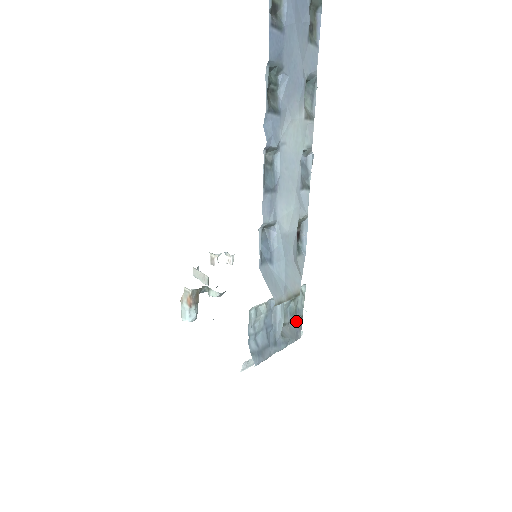
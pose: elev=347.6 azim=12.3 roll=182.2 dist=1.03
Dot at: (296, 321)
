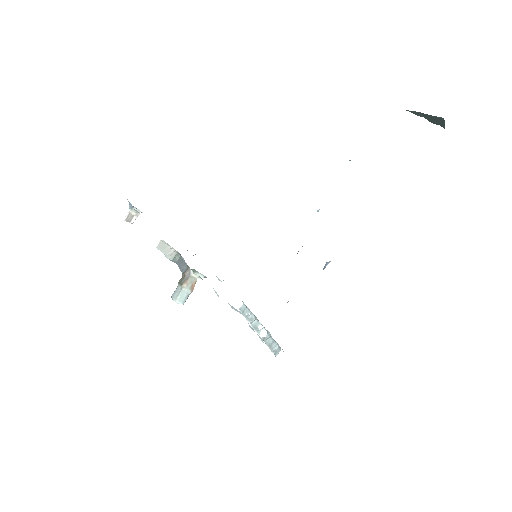
Dot at: occluded
